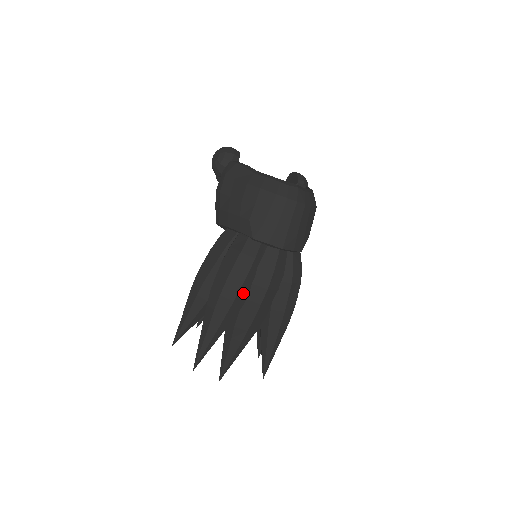
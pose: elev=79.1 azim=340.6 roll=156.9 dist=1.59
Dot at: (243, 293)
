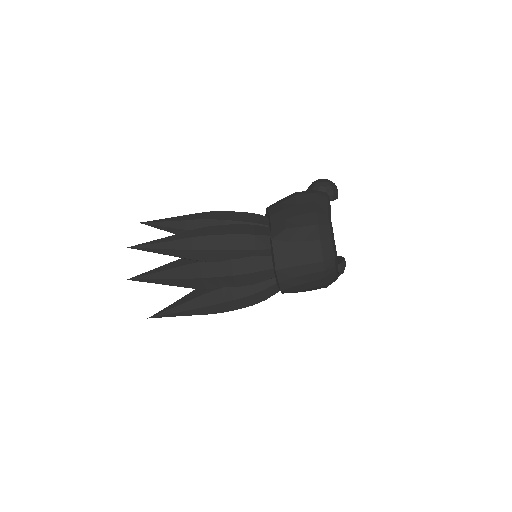
Dot at: (219, 255)
